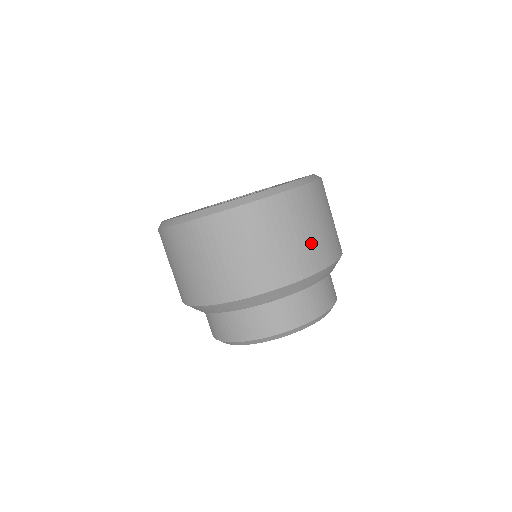
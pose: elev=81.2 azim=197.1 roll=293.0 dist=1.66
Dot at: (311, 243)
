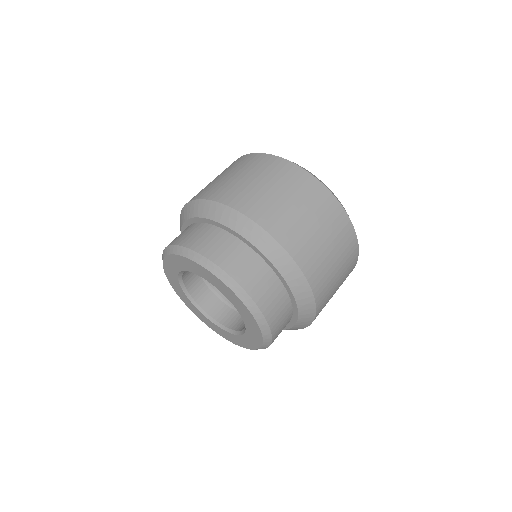
Dot at: (321, 255)
